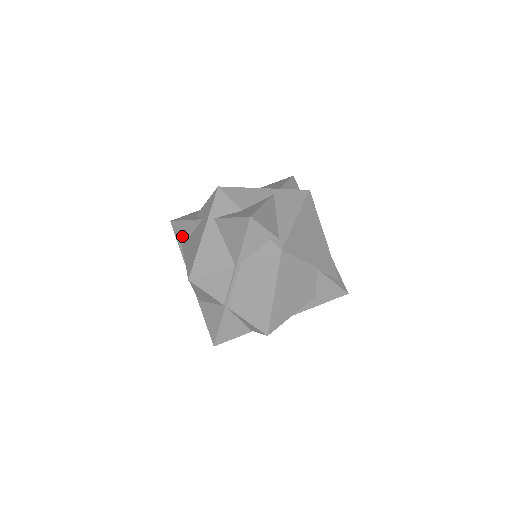
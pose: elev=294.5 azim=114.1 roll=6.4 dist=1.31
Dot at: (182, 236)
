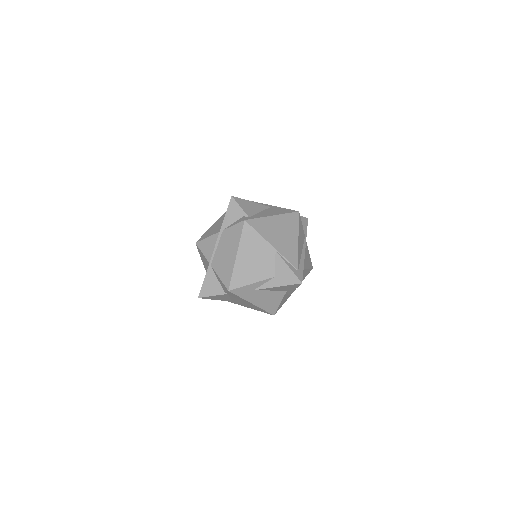
Dot at: occluded
